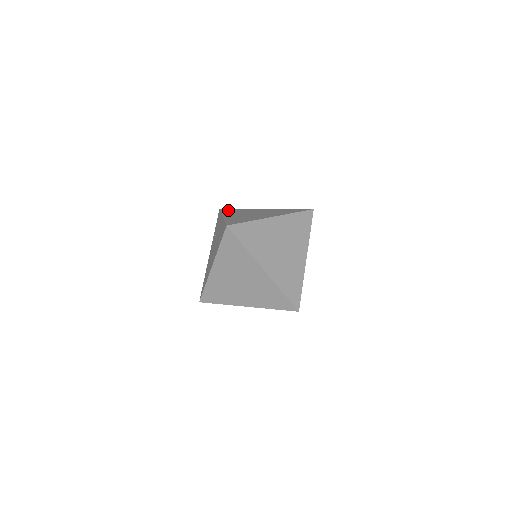
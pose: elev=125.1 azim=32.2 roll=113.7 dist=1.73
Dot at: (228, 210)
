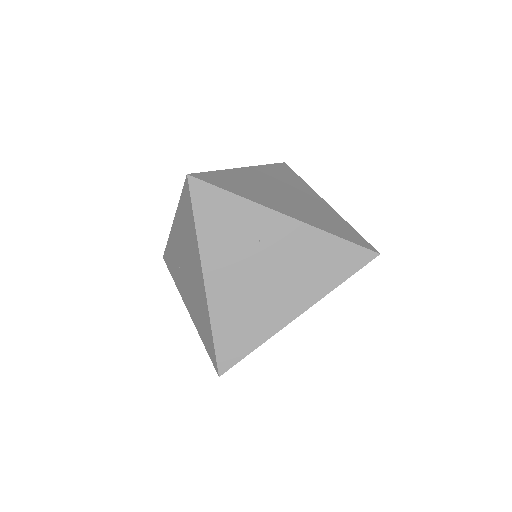
Dot at: occluded
